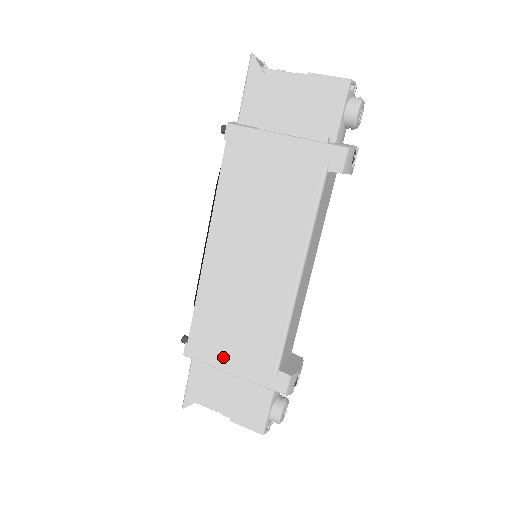
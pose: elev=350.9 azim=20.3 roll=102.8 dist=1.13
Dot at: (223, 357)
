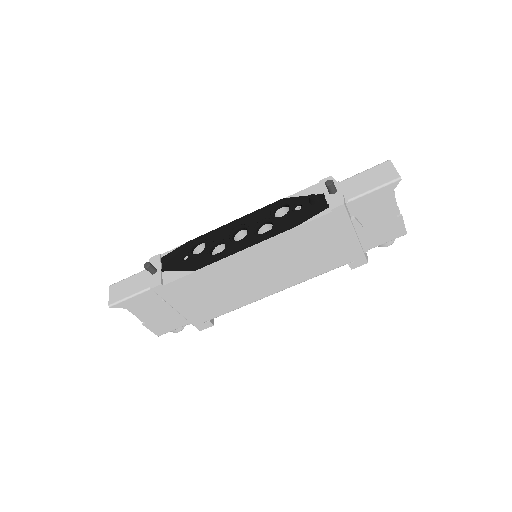
Dot at: (182, 302)
